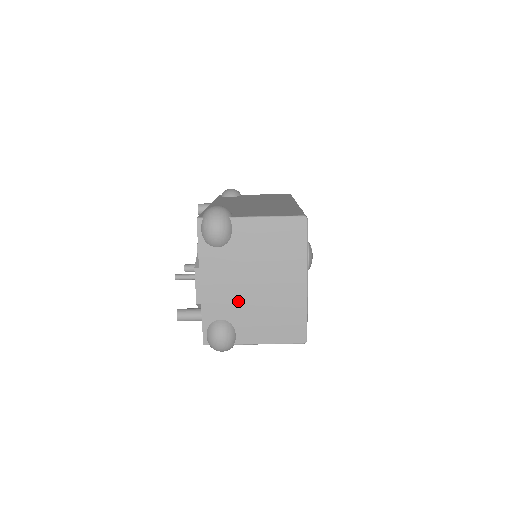
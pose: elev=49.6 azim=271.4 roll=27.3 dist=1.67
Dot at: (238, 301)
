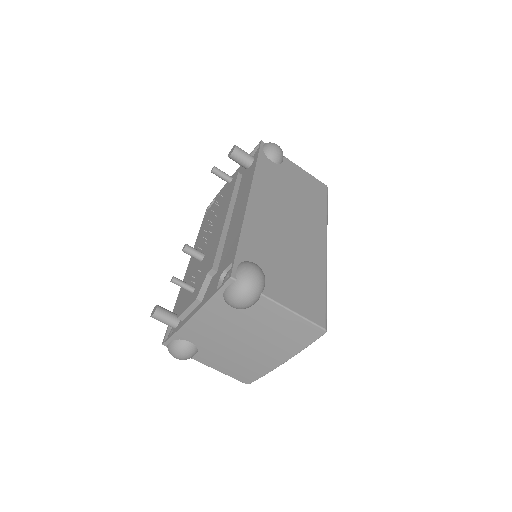
Dot at: (216, 342)
